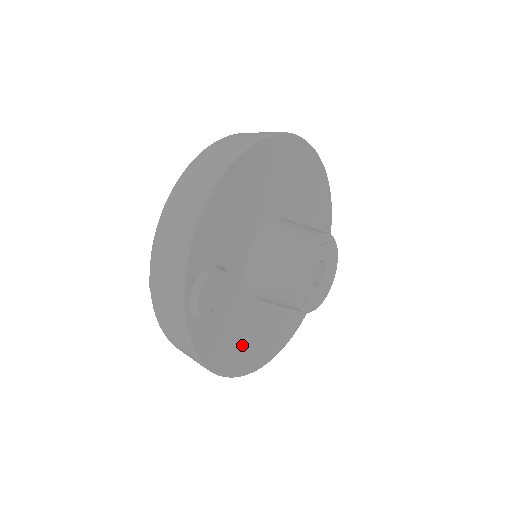
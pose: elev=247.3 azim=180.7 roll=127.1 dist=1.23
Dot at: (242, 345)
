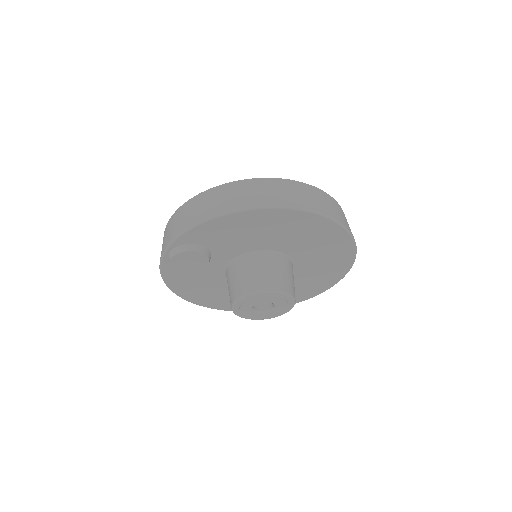
Dot at: (201, 290)
